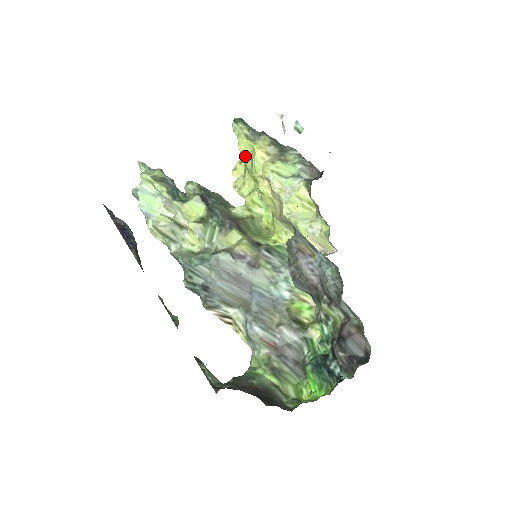
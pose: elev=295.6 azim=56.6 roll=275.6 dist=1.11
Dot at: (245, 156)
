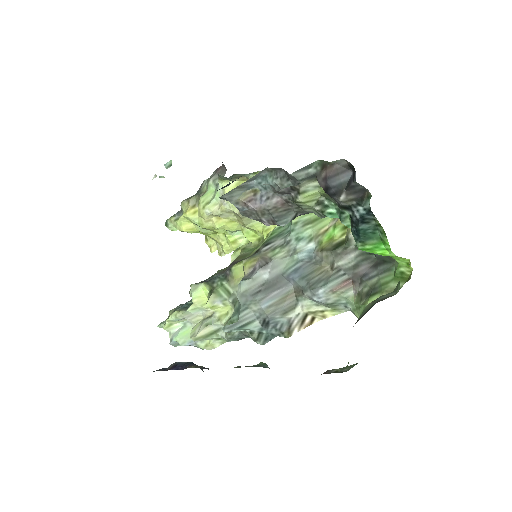
Dot at: (192, 229)
